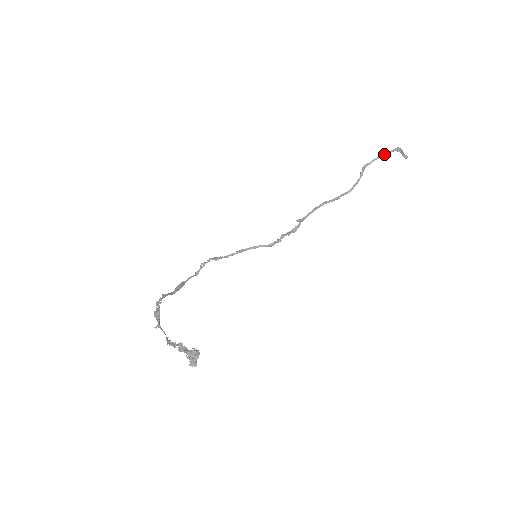
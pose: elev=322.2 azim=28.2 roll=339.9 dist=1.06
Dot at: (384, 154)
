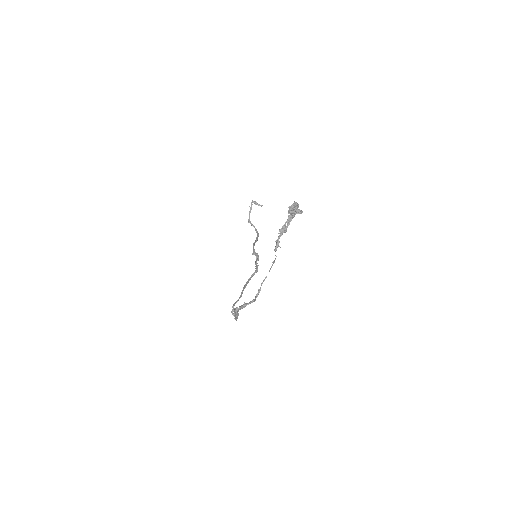
Dot at: (250, 208)
